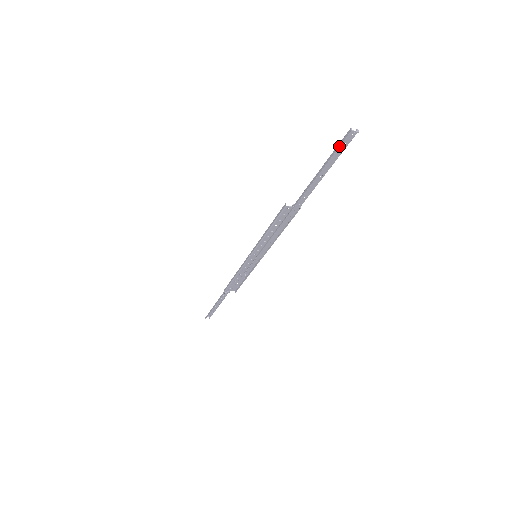
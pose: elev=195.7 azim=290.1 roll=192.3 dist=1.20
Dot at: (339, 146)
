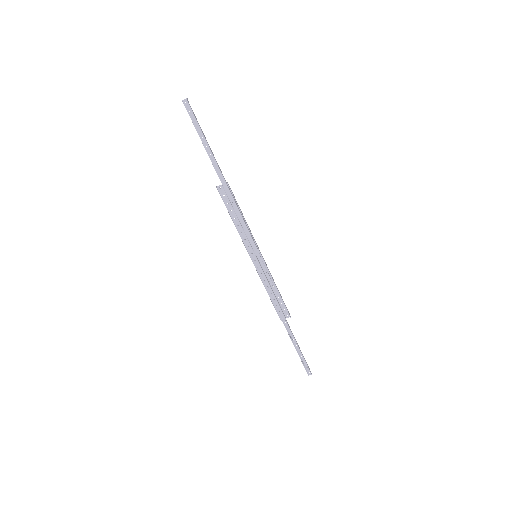
Dot at: occluded
